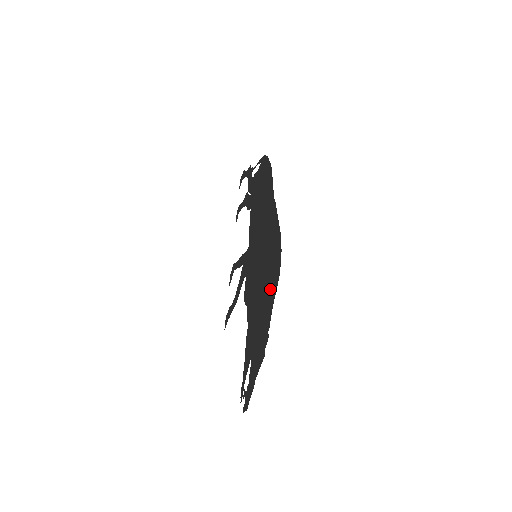
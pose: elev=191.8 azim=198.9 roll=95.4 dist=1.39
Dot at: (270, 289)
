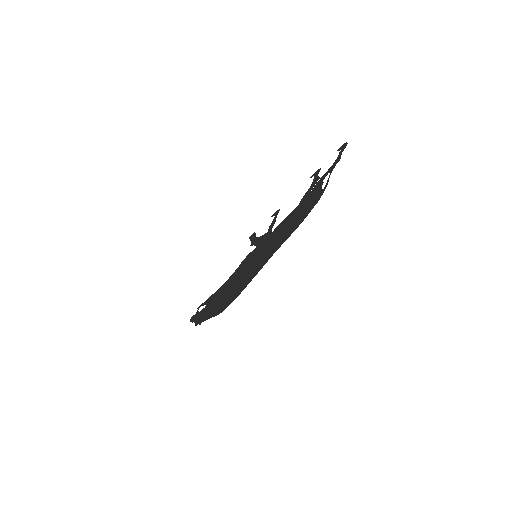
Dot at: (220, 305)
